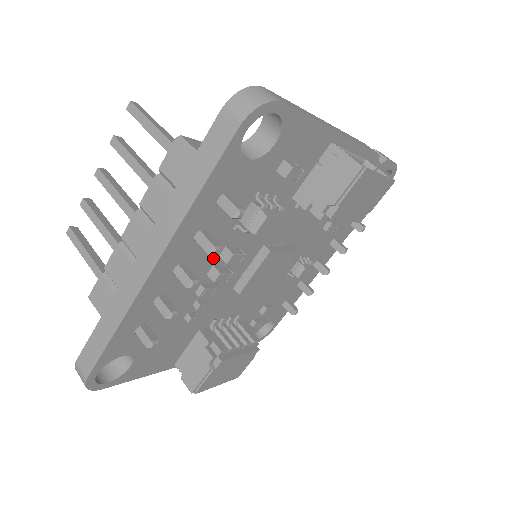
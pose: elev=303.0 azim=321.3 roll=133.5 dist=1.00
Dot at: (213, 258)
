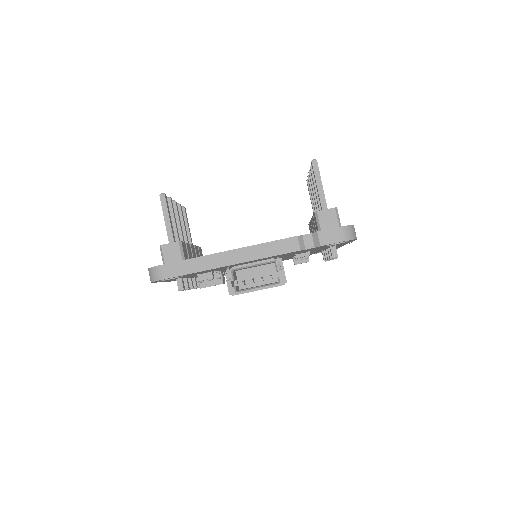
Dot at: occluded
